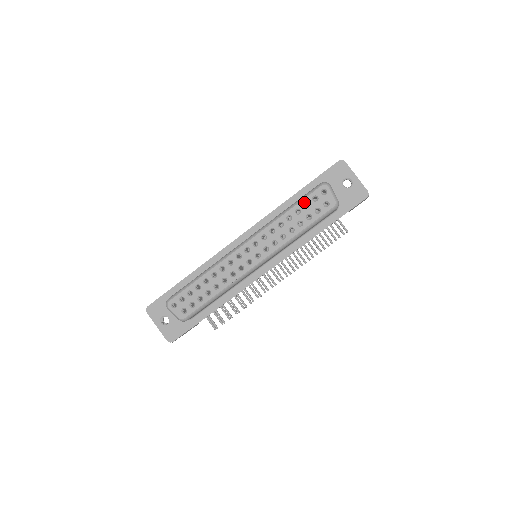
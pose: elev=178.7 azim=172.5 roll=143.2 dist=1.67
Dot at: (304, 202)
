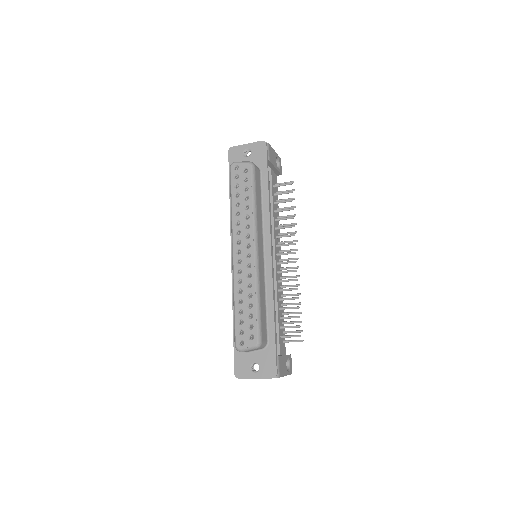
Dot at: (233, 187)
